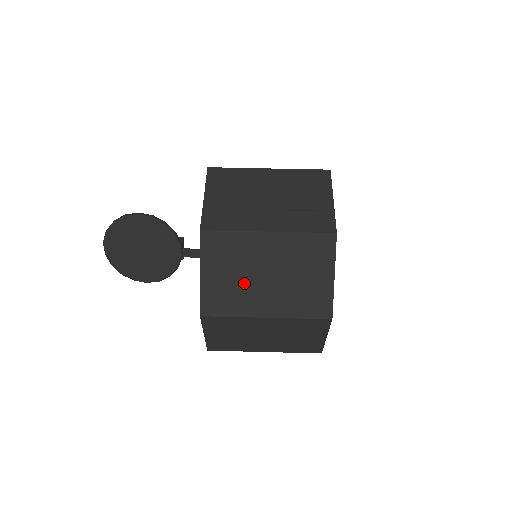
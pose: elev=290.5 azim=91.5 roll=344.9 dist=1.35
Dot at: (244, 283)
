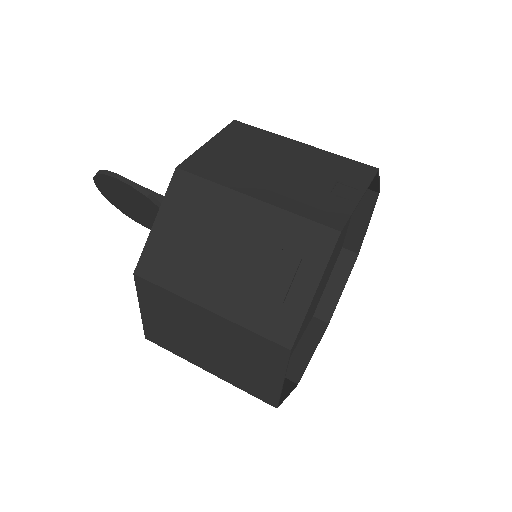
Dot at: (184, 337)
